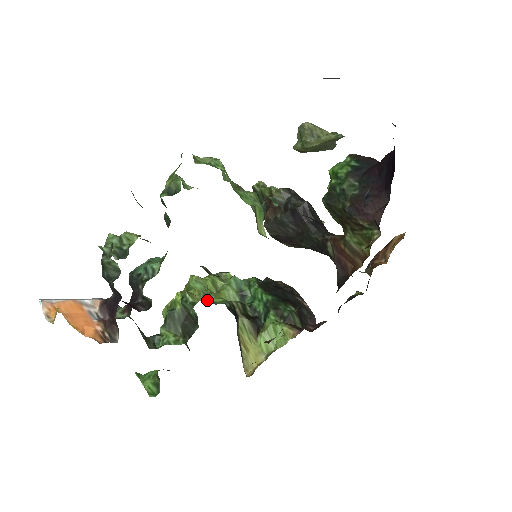
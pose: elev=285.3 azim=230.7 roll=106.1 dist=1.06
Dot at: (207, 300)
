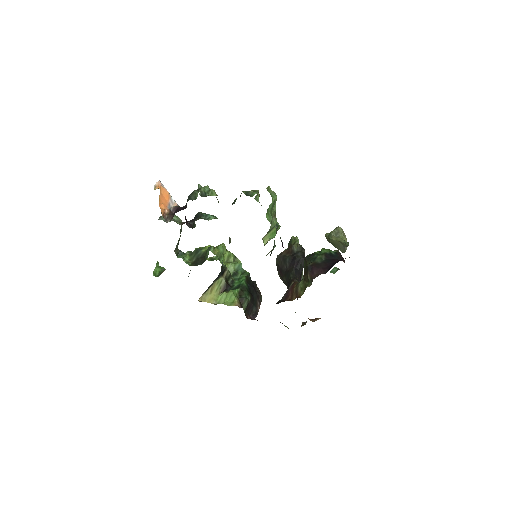
Dot at: occluded
